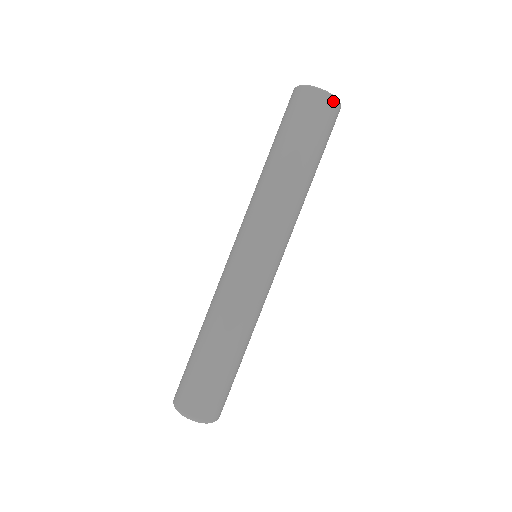
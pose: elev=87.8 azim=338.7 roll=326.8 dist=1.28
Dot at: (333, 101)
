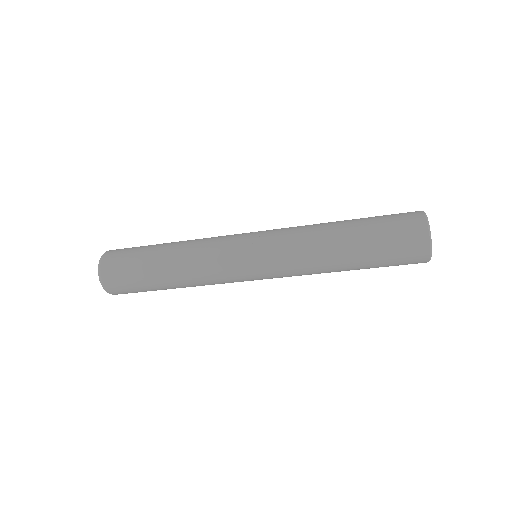
Dot at: occluded
